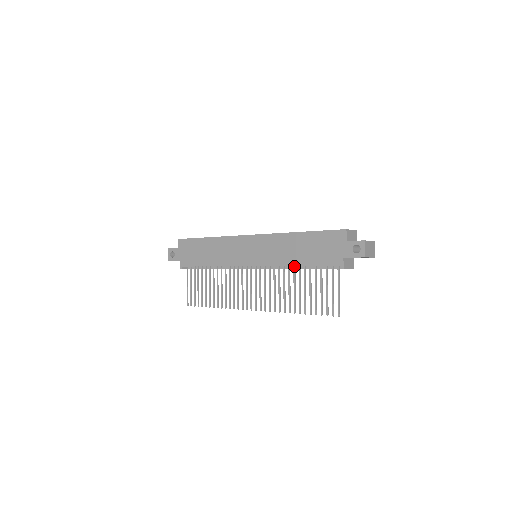
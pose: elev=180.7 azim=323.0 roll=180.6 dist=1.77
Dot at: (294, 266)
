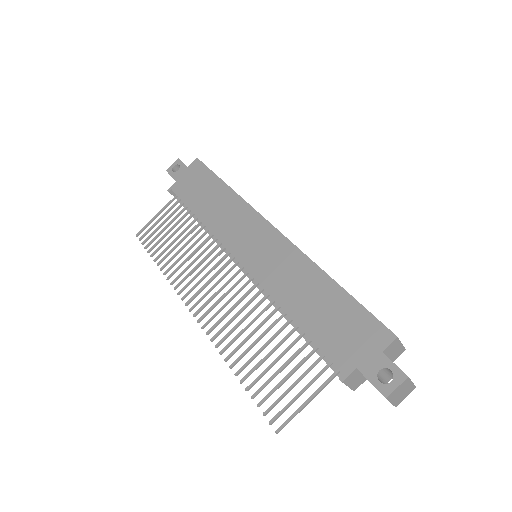
Dot at: (286, 312)
